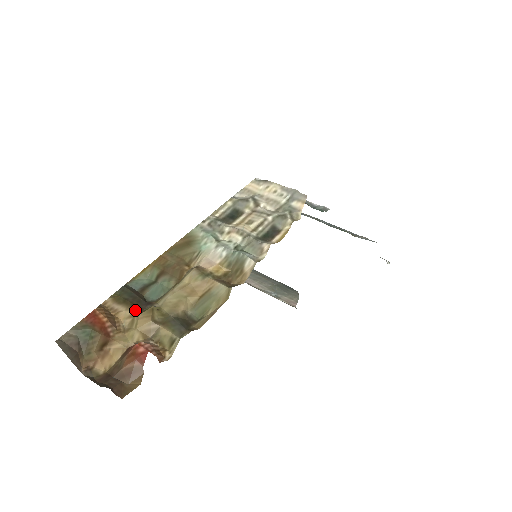
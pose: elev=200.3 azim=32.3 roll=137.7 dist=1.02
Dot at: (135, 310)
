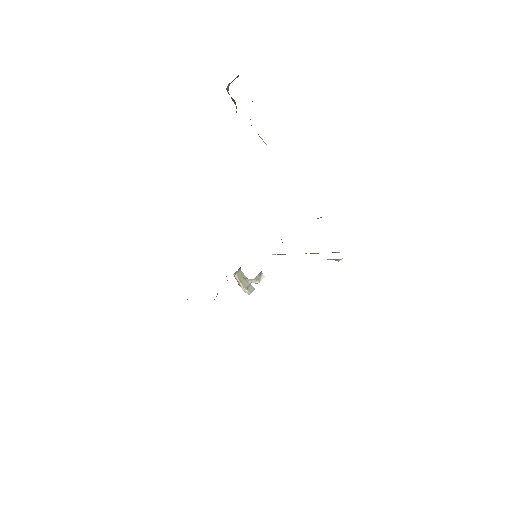
Dot at: occluded
